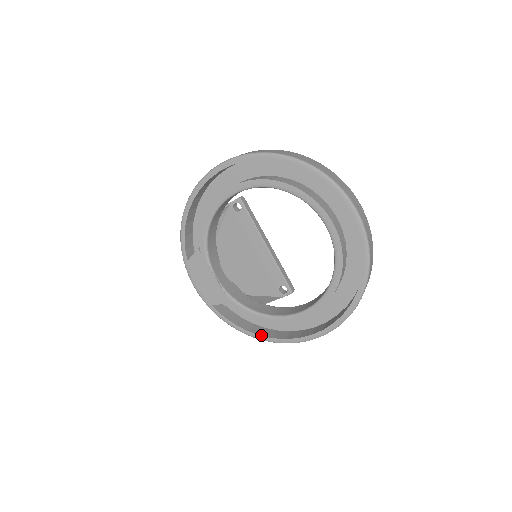
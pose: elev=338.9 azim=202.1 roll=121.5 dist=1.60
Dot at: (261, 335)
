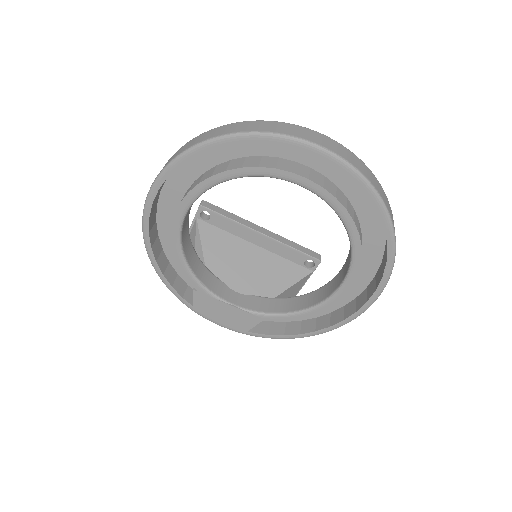
Dot at: (316, 330)
